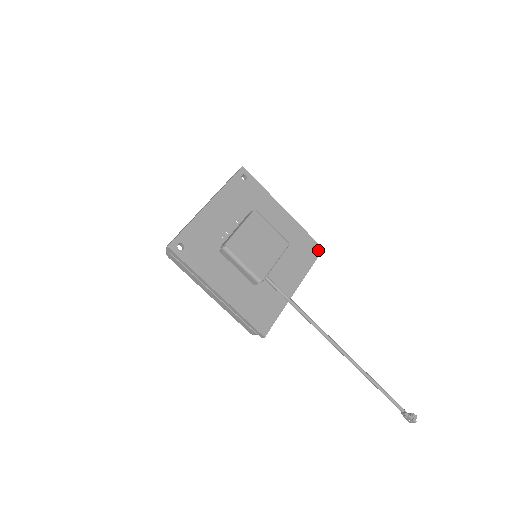
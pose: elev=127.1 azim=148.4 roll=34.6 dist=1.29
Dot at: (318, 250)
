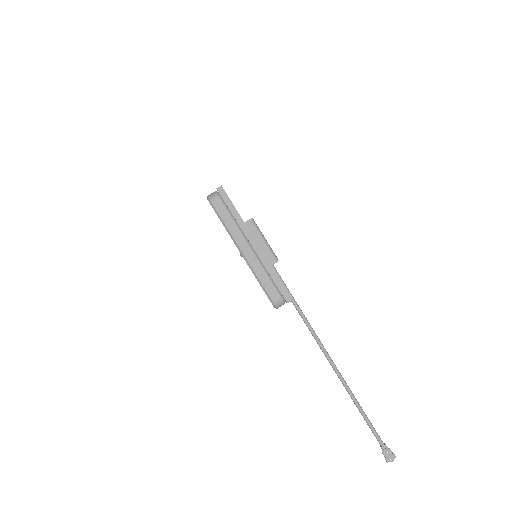
Dot at: occluded
